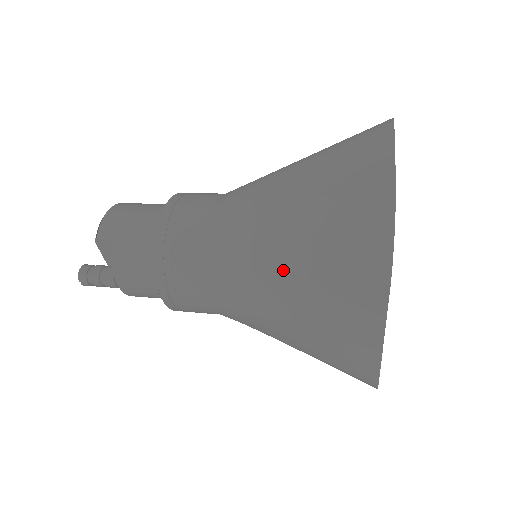
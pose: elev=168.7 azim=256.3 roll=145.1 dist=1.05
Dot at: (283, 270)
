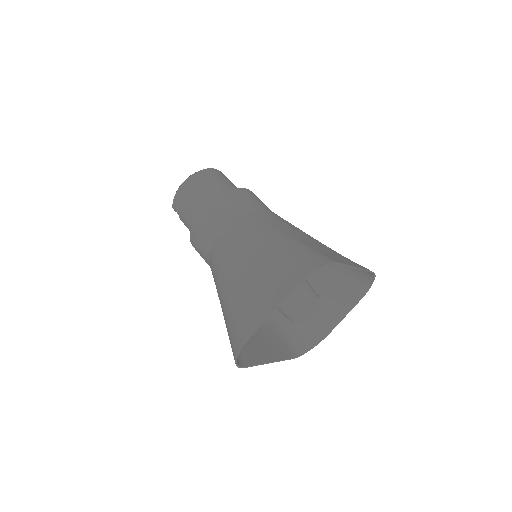
Dot at: occluded
